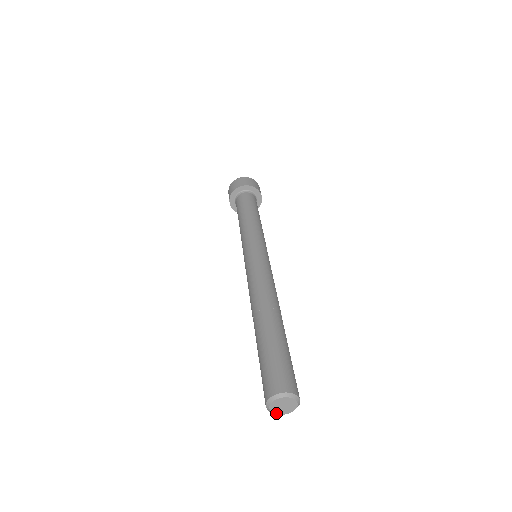
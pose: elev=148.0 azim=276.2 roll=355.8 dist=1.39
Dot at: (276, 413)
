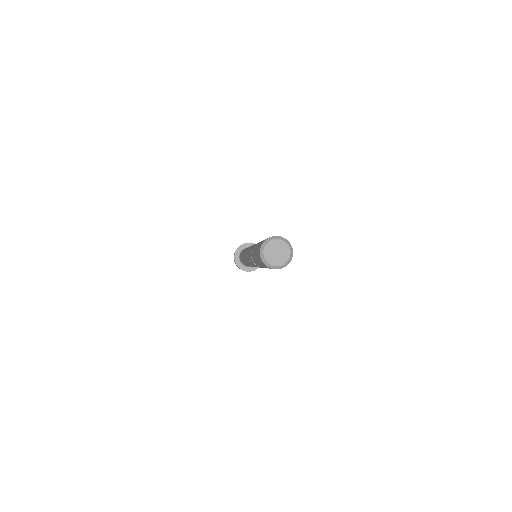
Dot at: (271, 263)
